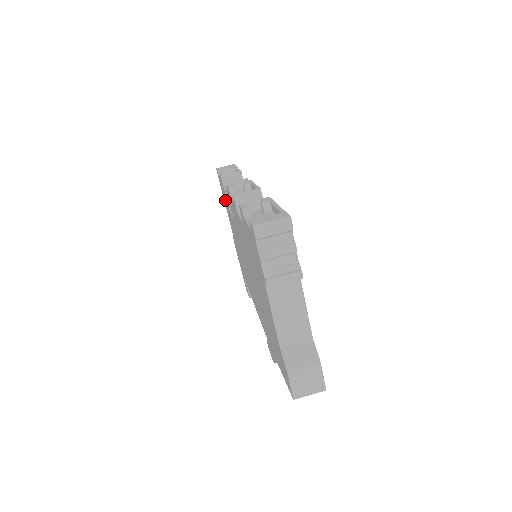
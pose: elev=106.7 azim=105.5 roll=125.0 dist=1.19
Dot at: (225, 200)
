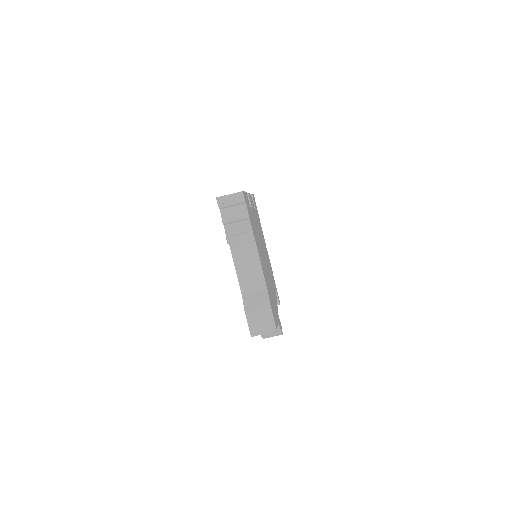
Dot at: occluded
